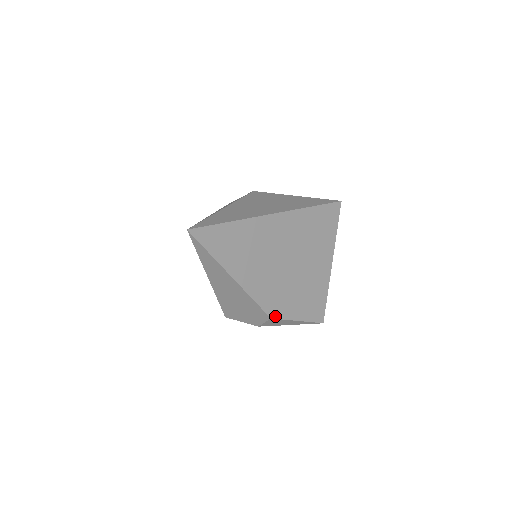
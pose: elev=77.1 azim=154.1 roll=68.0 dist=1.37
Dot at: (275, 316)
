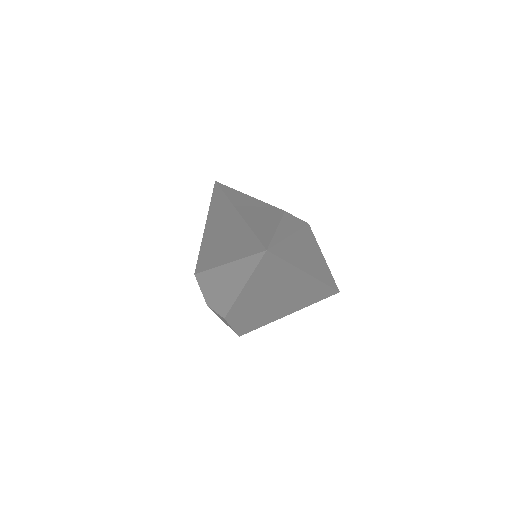
Dot at: (228, 319)
